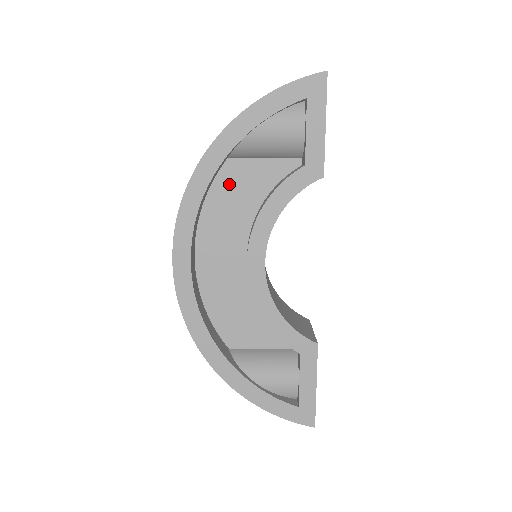
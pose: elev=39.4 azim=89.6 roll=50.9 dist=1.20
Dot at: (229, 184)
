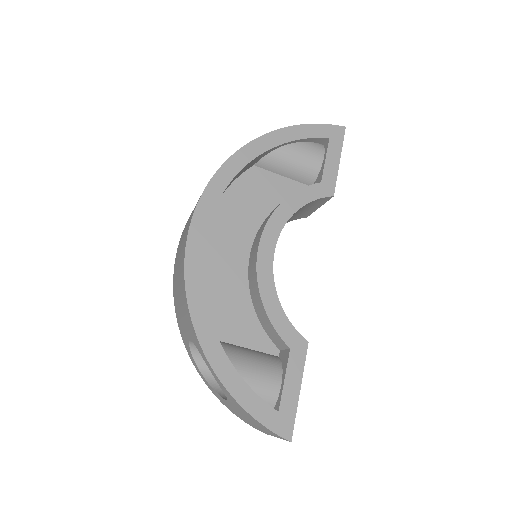
Dot at: (250, 185)
